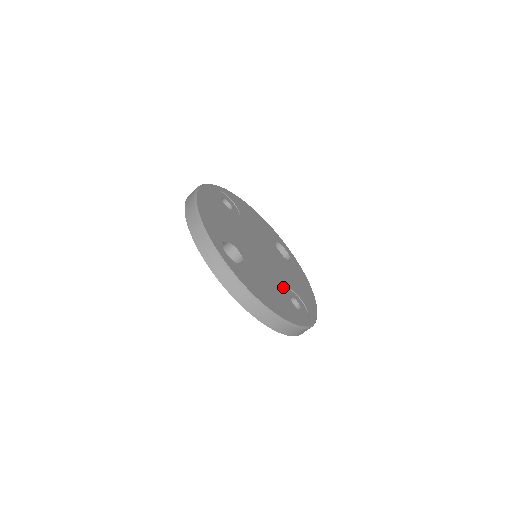
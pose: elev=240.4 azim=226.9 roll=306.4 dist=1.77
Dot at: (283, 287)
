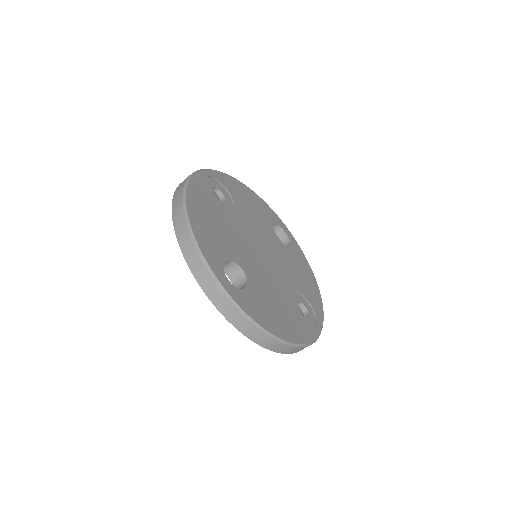
Dot at: (289, 293)
